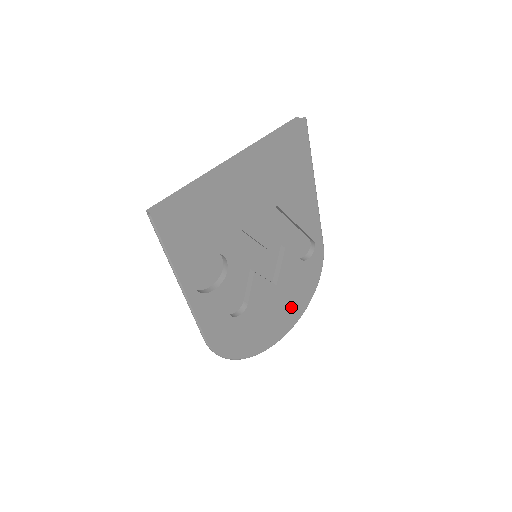
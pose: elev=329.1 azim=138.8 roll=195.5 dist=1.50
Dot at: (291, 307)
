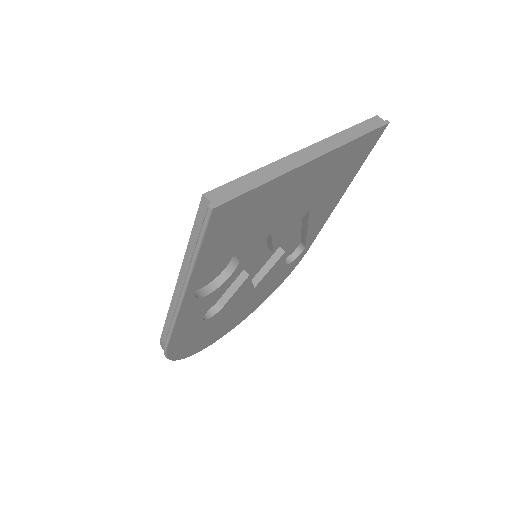
Dot at: (249, 307)
